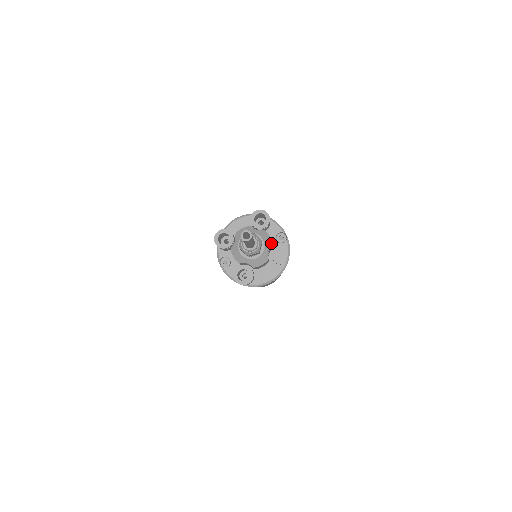
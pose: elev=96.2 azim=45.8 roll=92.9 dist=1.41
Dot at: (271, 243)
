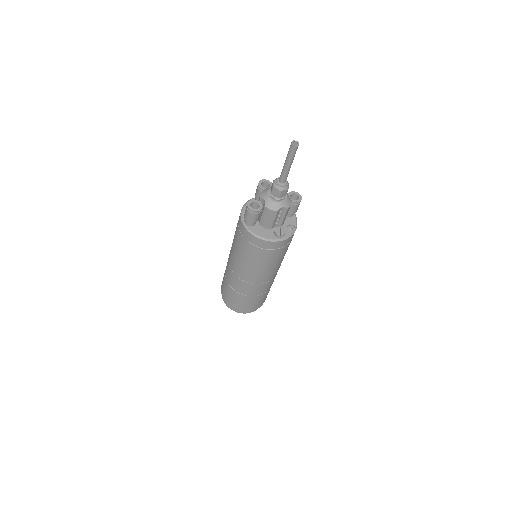
Dot at: (288, 207)
